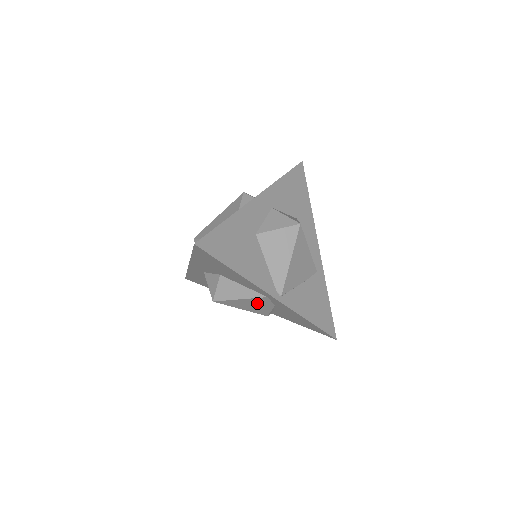
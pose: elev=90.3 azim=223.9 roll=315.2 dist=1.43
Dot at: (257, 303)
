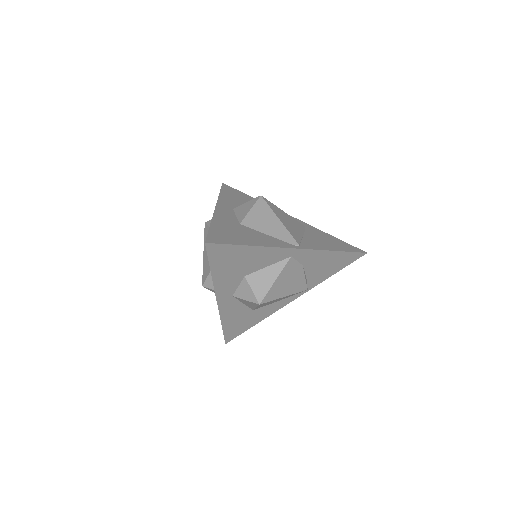
Dot at: (290, 275)
